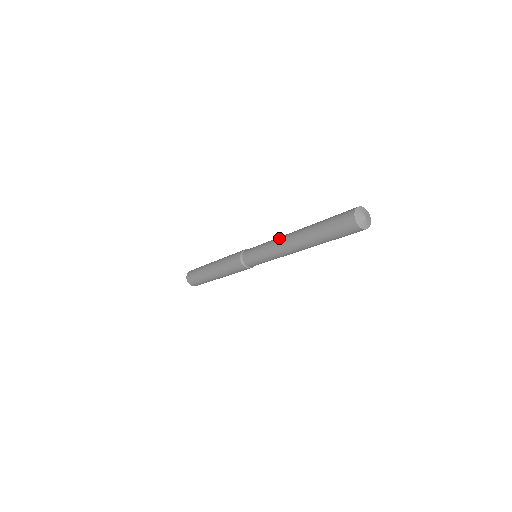
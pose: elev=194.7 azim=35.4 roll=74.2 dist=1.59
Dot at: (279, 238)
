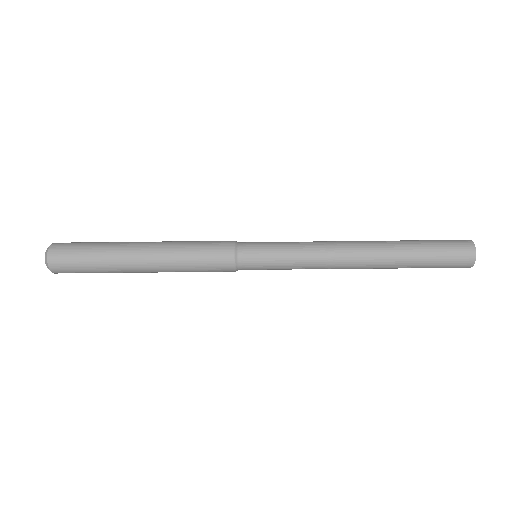
Dot at: (330, 251)
